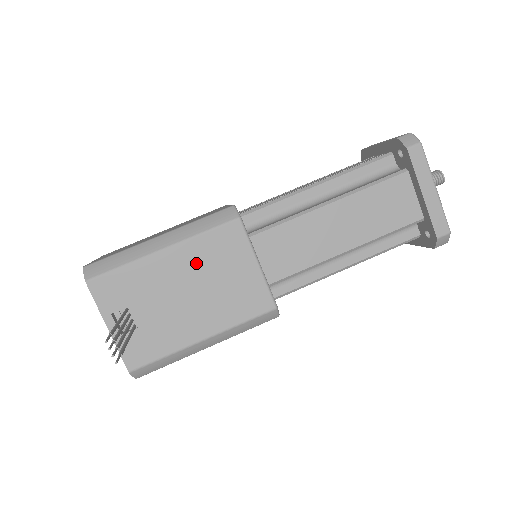
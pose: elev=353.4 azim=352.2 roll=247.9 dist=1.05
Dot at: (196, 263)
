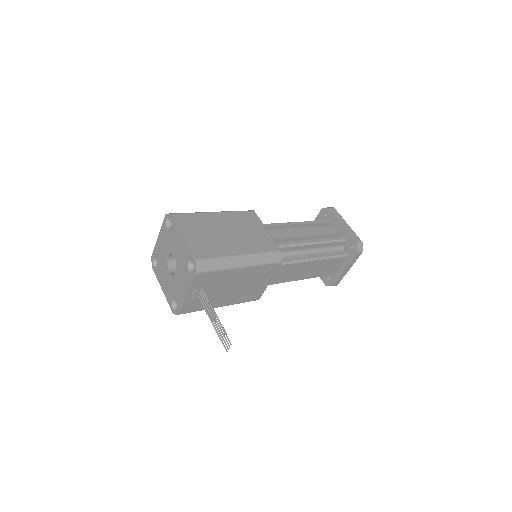
Dot at: (249, 276)
